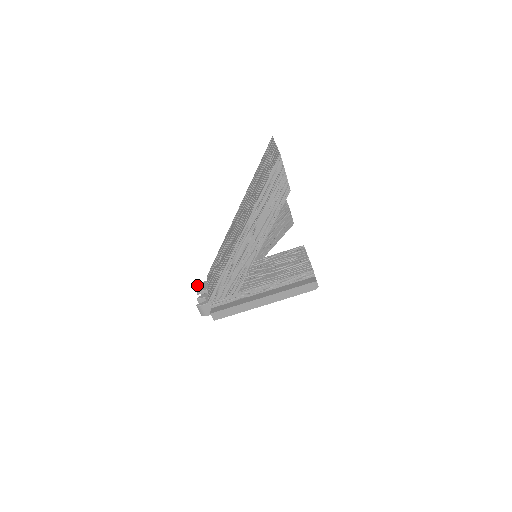
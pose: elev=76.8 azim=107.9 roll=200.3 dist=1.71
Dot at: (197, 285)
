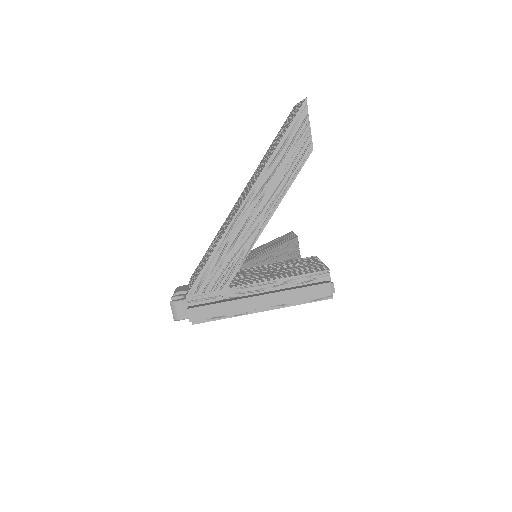
Dot at: (175, 289)
